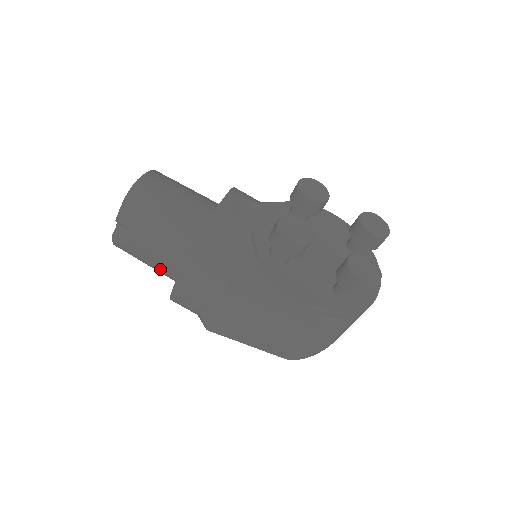
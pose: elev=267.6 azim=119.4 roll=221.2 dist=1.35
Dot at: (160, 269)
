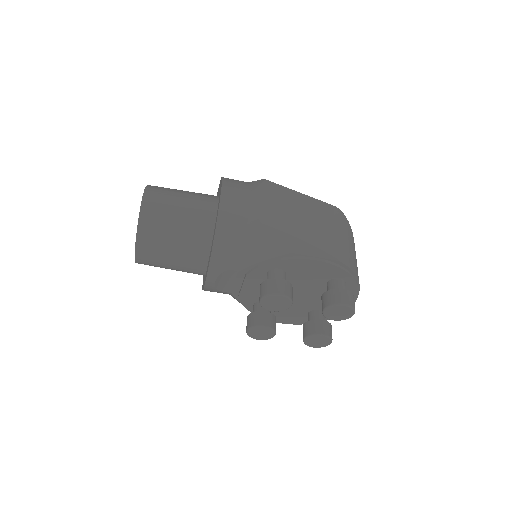
Dot at: occluded
